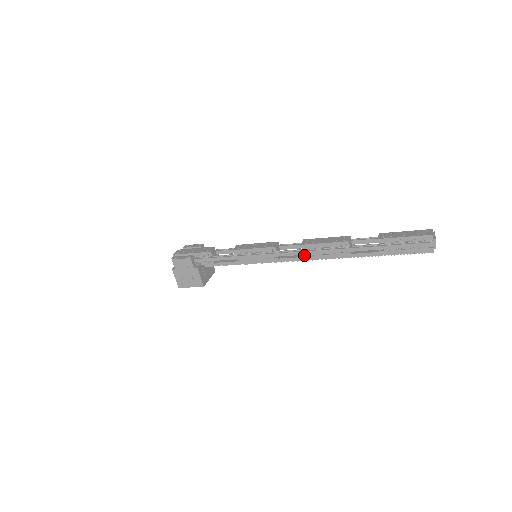
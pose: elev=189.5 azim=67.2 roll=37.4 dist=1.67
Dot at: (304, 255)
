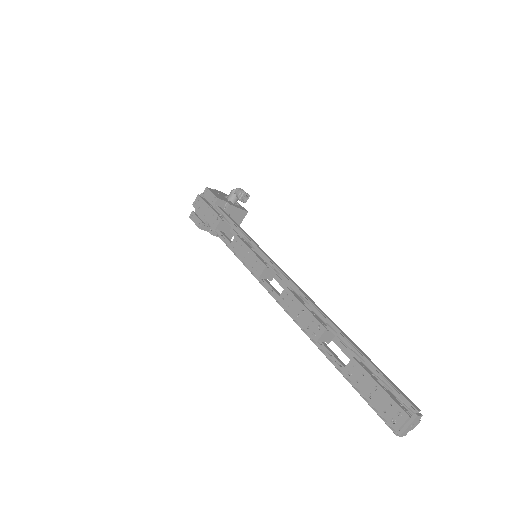
Dot at: occluded
